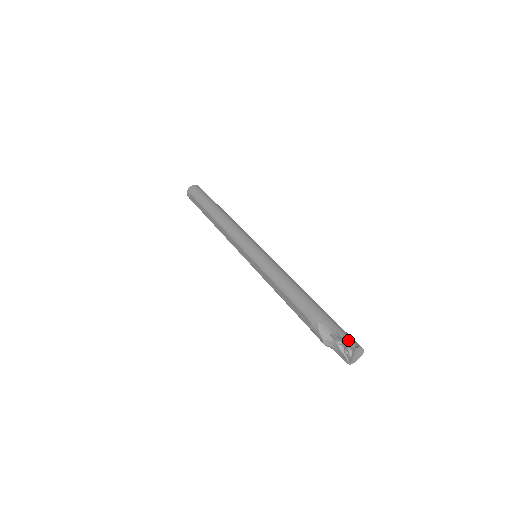
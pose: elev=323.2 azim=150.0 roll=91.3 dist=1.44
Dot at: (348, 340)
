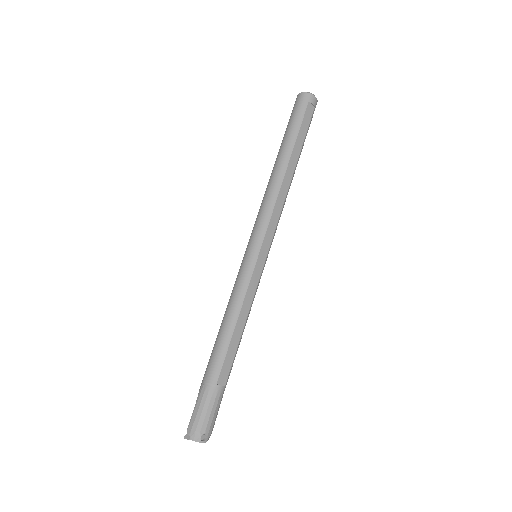
Dot at: (190, 424)
